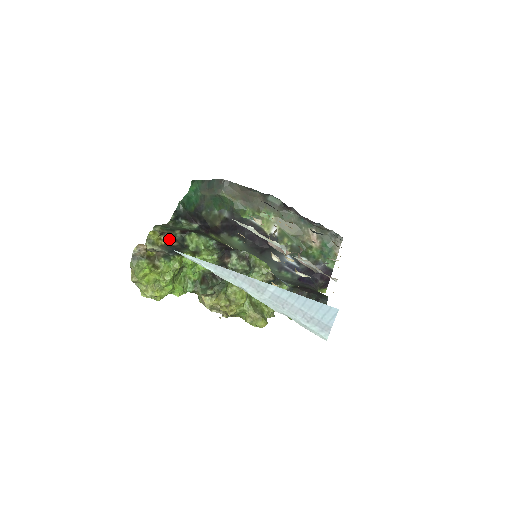
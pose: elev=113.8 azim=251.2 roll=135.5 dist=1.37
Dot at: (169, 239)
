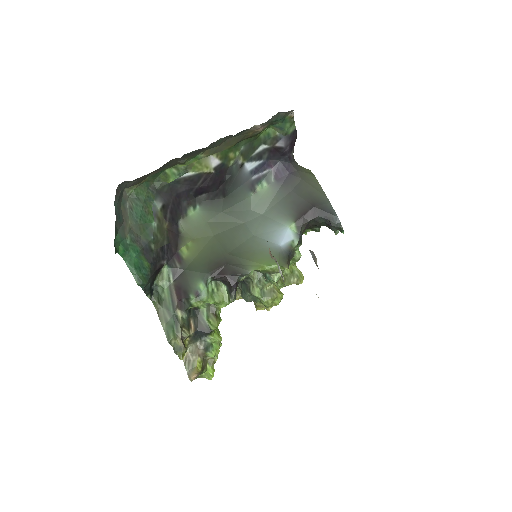
Dot at: (187, 331)
